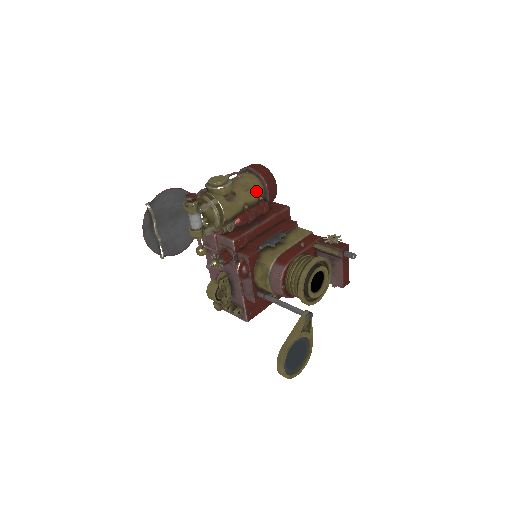
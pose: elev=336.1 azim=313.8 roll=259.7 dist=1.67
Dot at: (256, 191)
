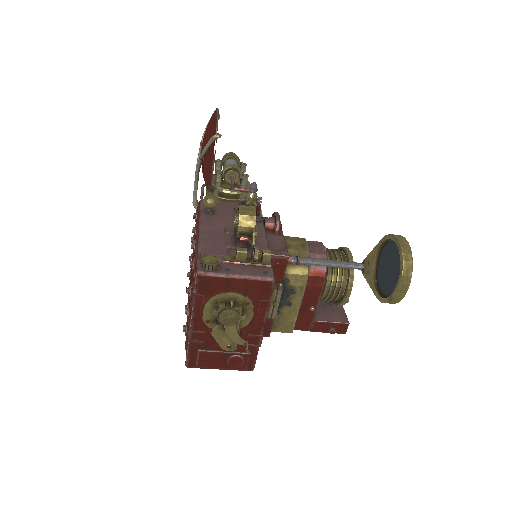
Dot at: occluded
